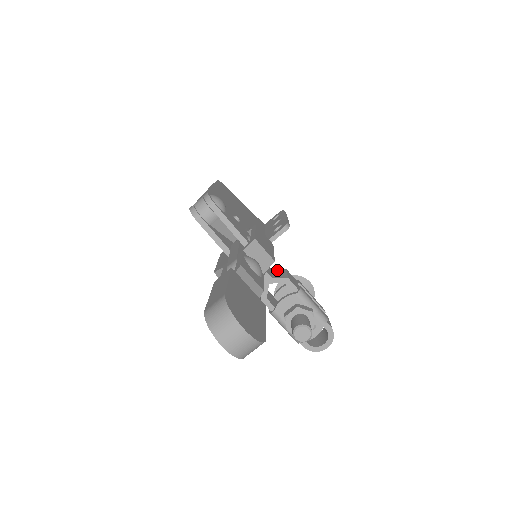
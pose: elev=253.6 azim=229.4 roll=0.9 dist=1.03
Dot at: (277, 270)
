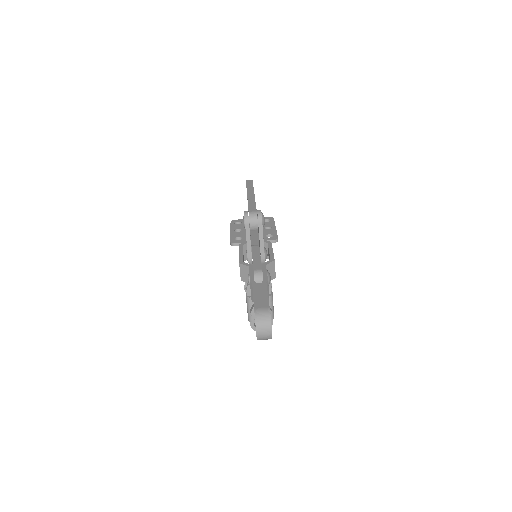
Dot at: occluded
